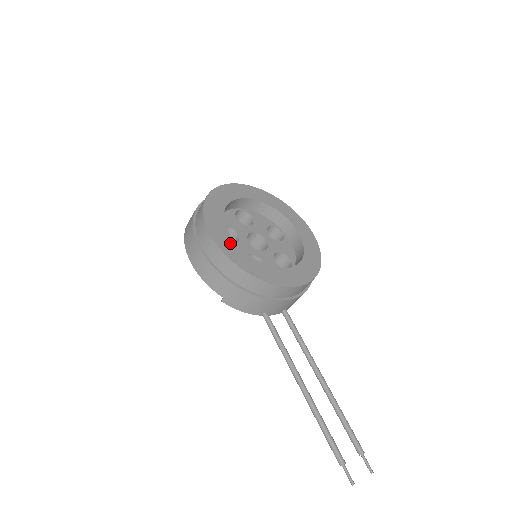
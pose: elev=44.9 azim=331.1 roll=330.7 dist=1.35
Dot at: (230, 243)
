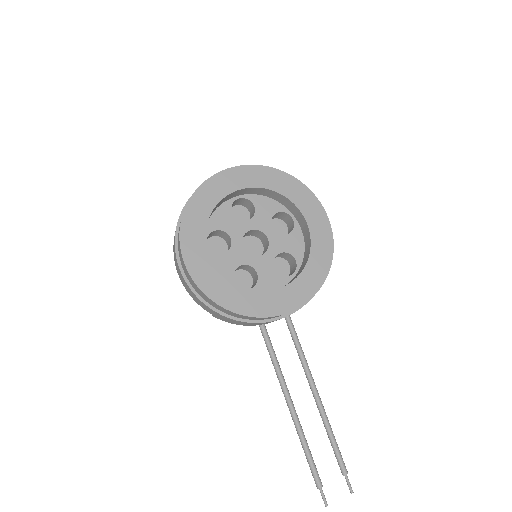
Dot at: (208, 270)
